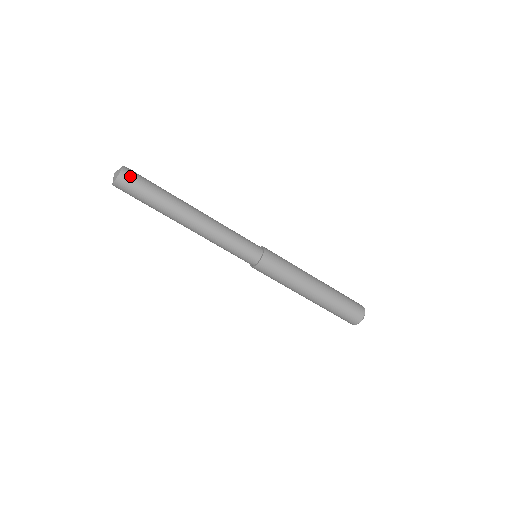
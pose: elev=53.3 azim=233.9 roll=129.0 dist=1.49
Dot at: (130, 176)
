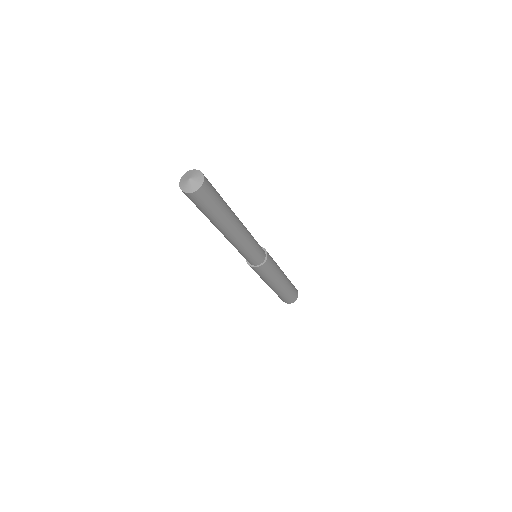
Dot at: (199, 198)
